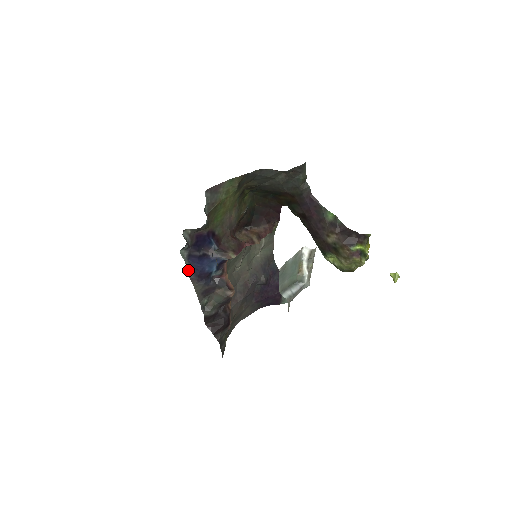
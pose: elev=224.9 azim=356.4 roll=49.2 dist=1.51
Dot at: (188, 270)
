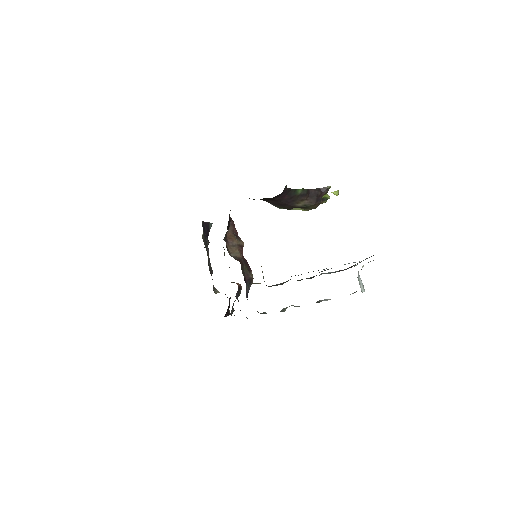
Dot at: occluded
